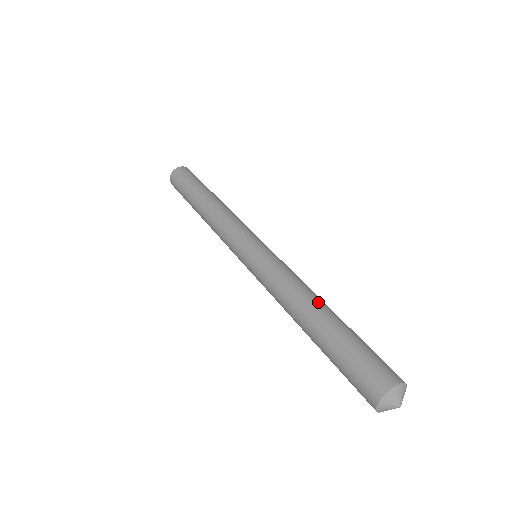
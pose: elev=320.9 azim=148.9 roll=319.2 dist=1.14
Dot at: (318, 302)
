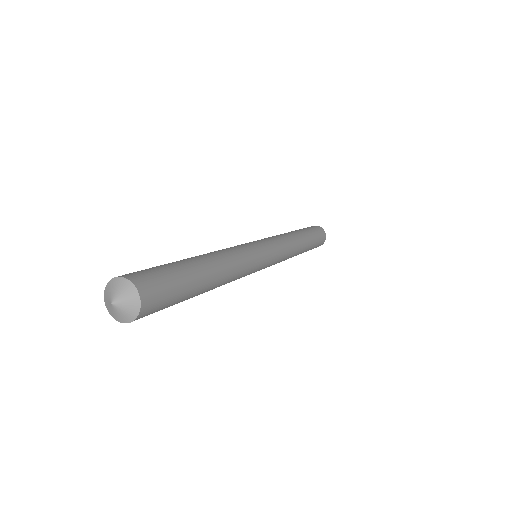
Dot at: (200, 255)
